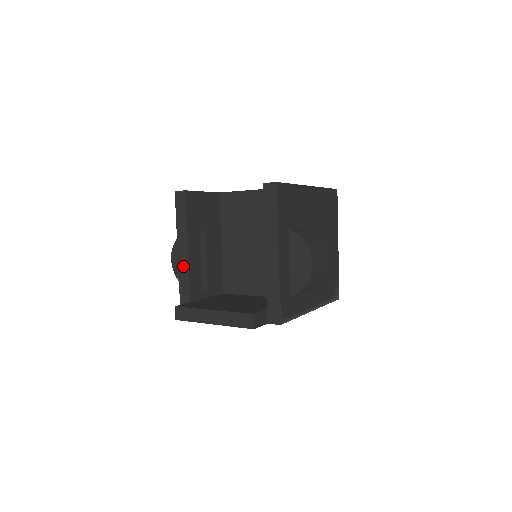
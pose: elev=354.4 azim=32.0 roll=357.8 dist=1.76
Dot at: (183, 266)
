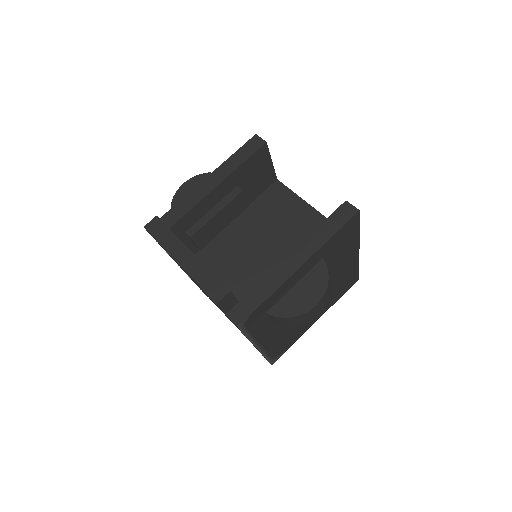
Dot at: (196, 195)
